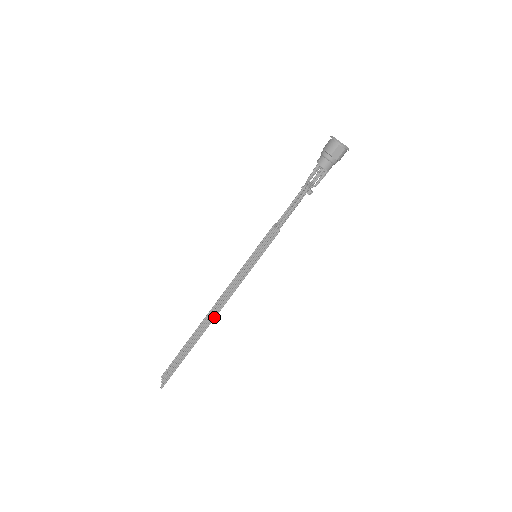
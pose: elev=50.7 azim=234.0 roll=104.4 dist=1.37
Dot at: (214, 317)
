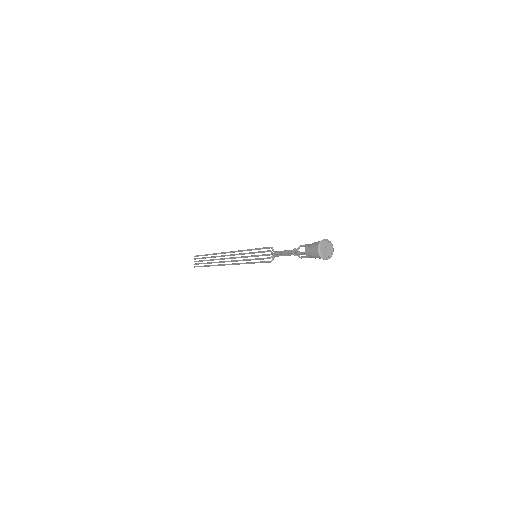
Dot at: occluded
